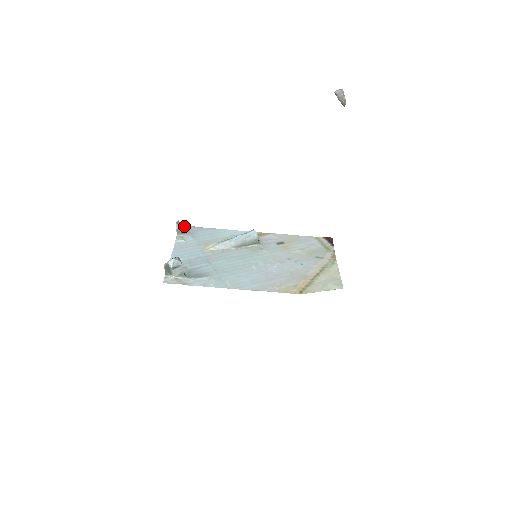
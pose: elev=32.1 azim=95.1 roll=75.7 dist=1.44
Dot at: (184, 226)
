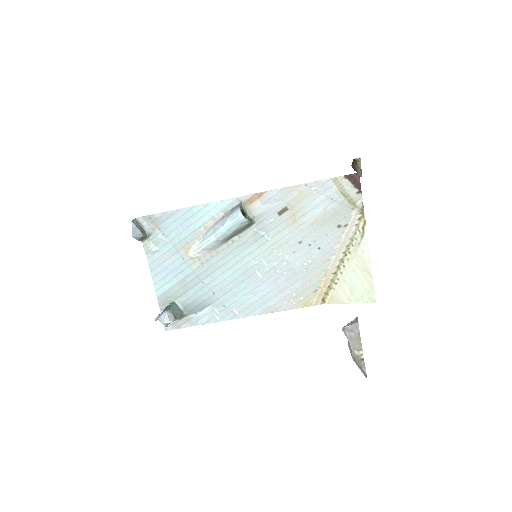
Dot at: (142, 219)
